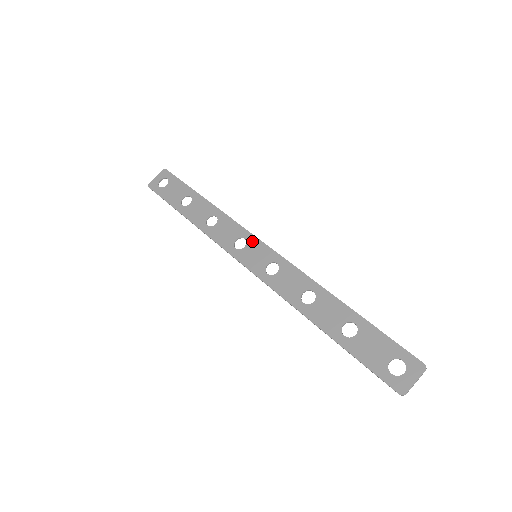
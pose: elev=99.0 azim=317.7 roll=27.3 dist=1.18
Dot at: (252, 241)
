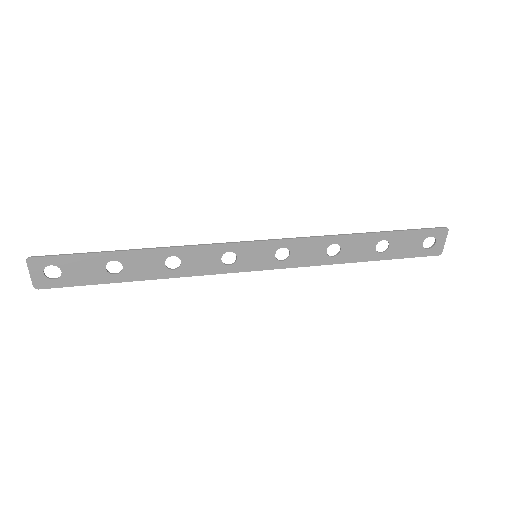
Dot at: (239, 249)
